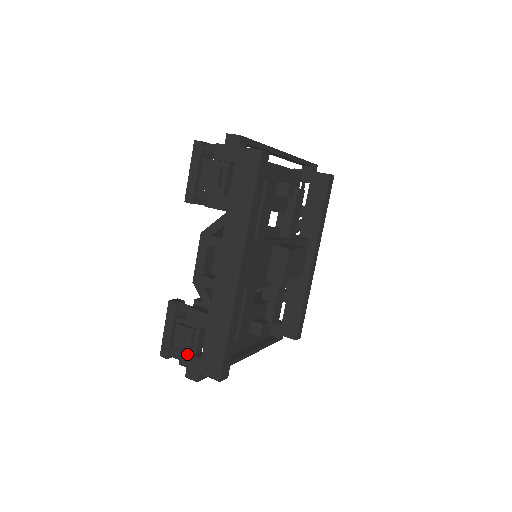
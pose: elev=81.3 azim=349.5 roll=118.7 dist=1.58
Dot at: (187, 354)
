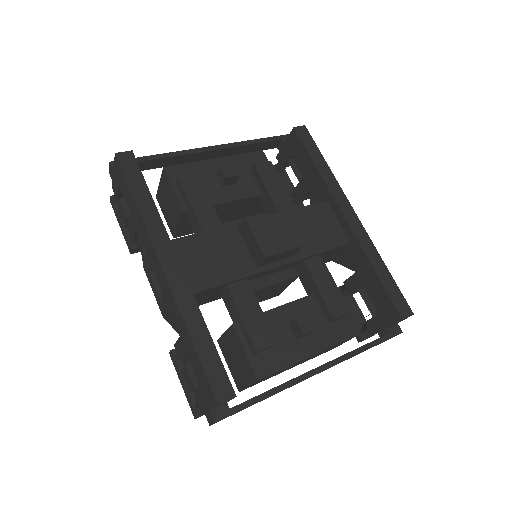
Dot at: (197, 397)
